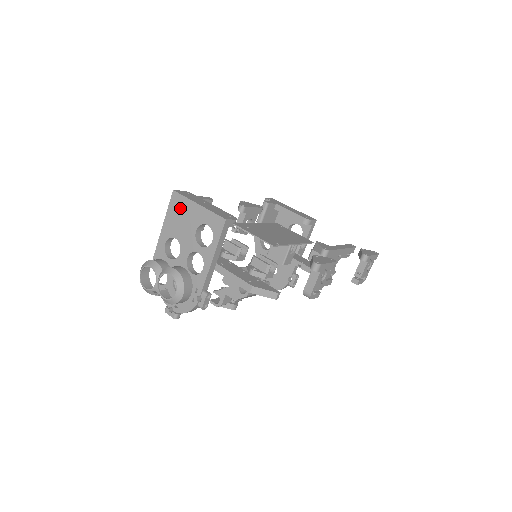
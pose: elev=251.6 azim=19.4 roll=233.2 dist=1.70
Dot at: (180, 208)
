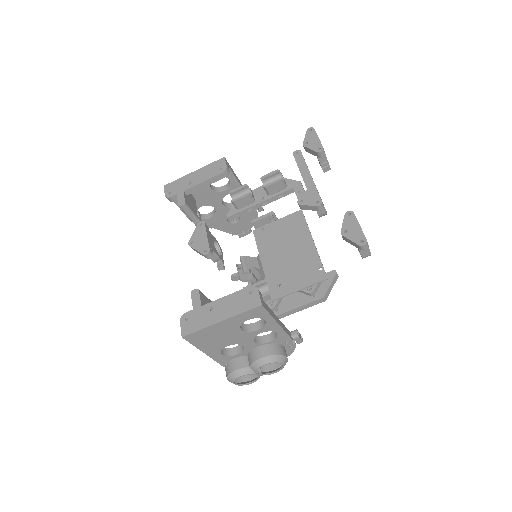
Dot at: (206, 336)
